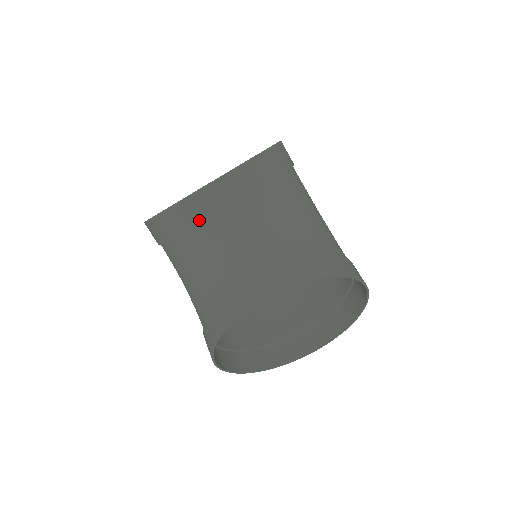
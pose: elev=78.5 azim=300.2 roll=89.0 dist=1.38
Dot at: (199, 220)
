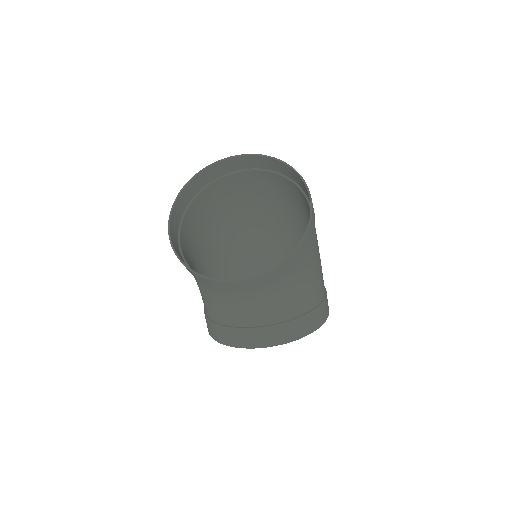
Dot at: (225, 290)
